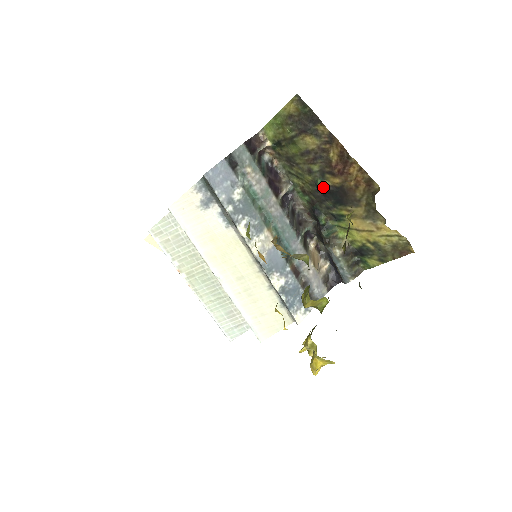
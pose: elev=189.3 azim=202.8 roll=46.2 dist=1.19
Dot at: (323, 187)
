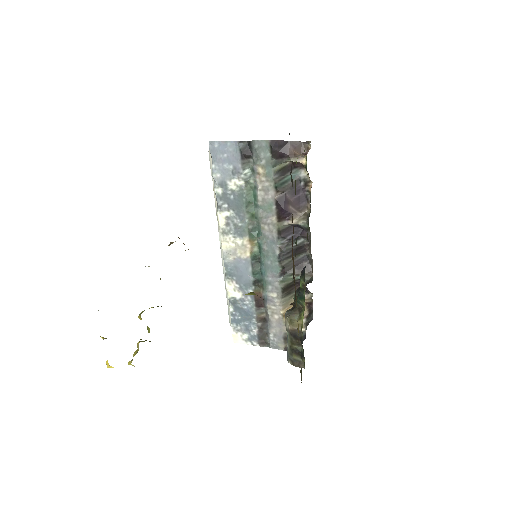
Dot at: (296, 249)
